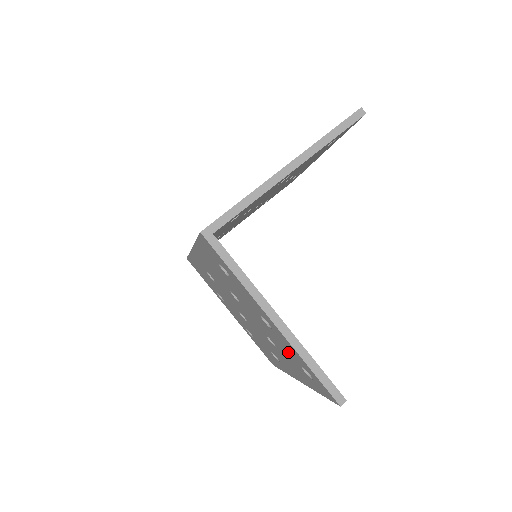
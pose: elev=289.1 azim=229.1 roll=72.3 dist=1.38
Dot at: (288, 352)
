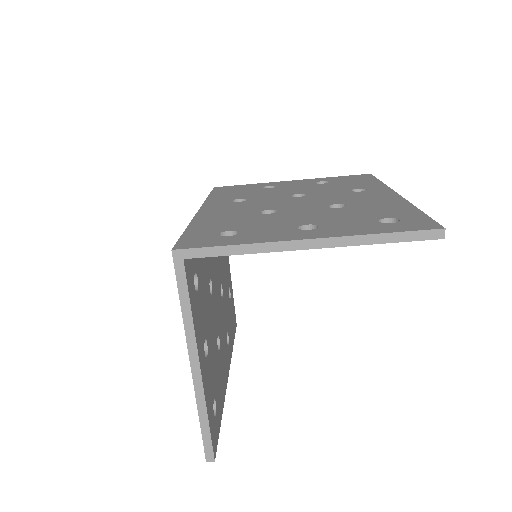
Dot at: occluded
